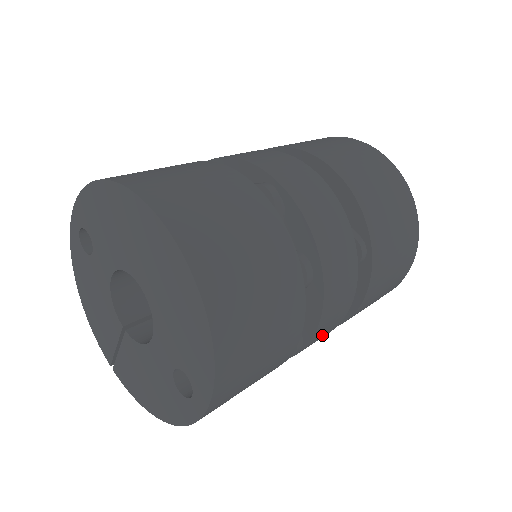
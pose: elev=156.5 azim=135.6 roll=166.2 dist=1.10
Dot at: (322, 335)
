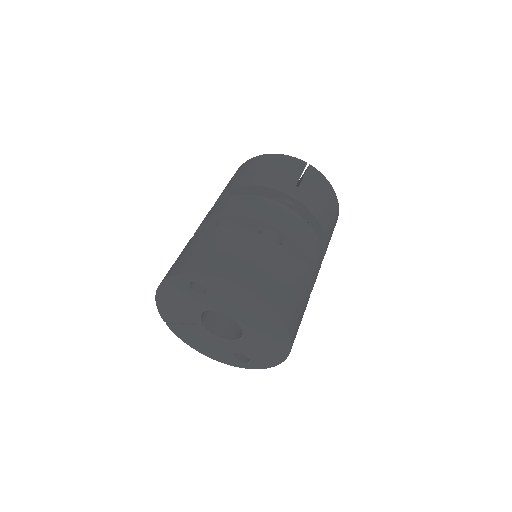
Dot at: occluded
